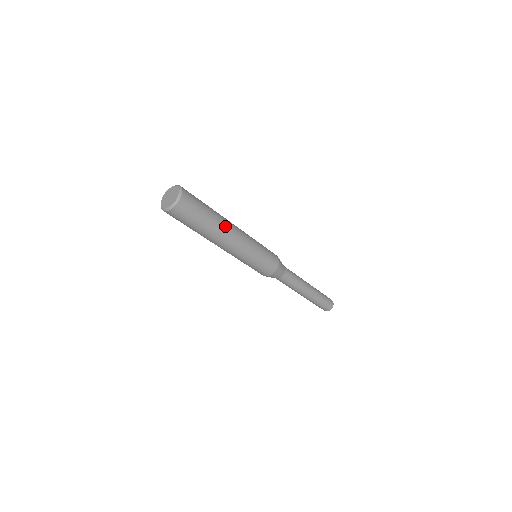
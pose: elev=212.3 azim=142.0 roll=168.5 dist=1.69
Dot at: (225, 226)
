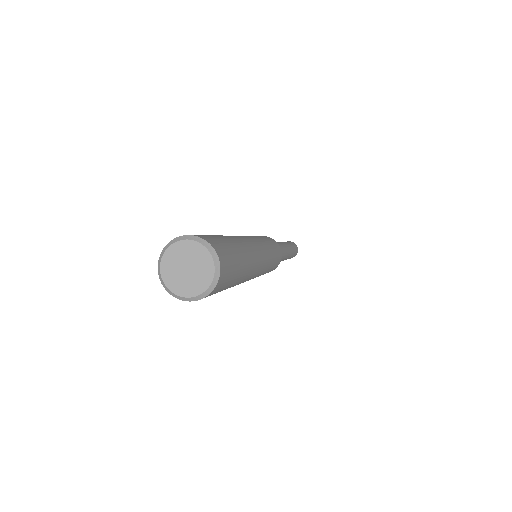
Dot at: (252, 255)
